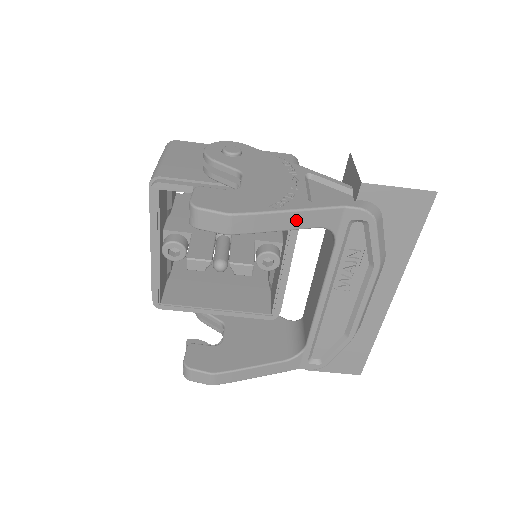
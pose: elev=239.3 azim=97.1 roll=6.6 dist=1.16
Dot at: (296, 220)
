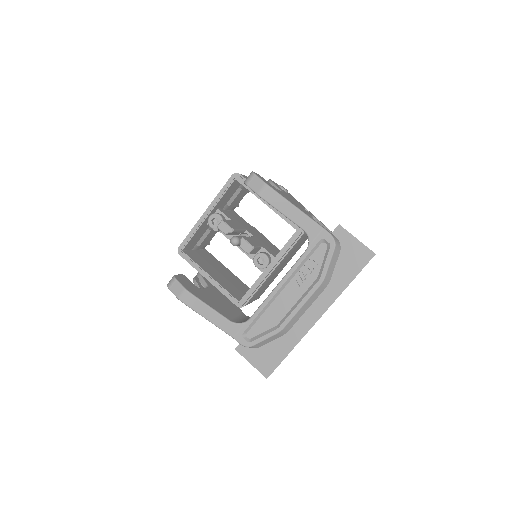
Dot at: (295, 215)
